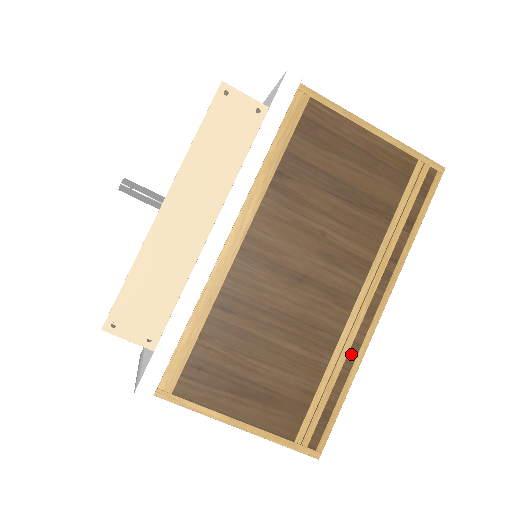
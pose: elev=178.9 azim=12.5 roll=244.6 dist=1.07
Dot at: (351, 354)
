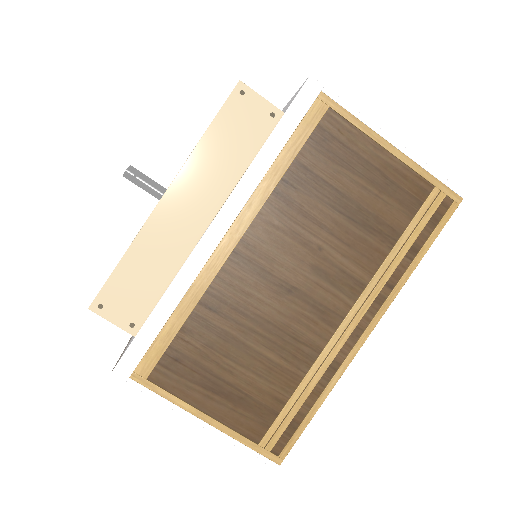
Dot at: (329, 371)
